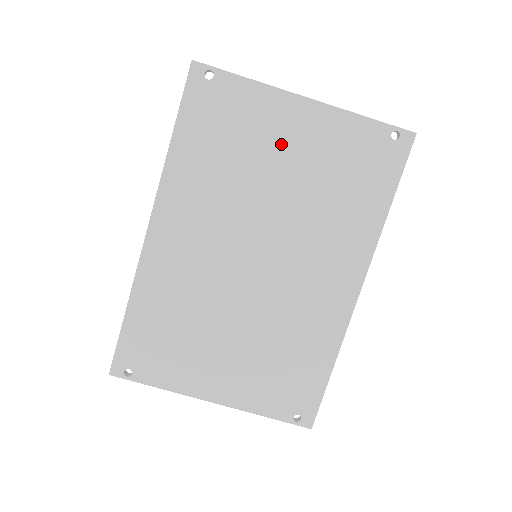
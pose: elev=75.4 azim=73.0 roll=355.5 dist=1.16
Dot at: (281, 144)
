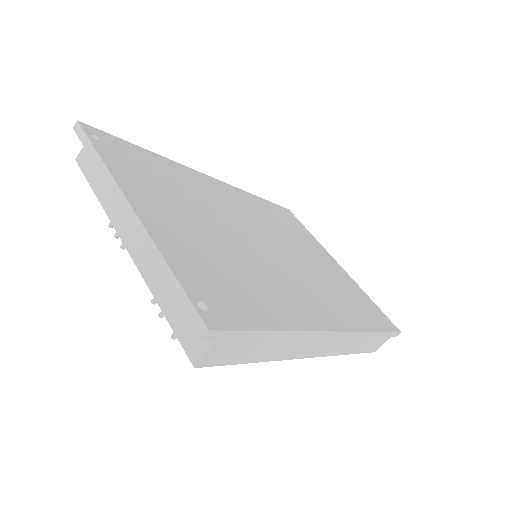
Dot at: (316, 254)
